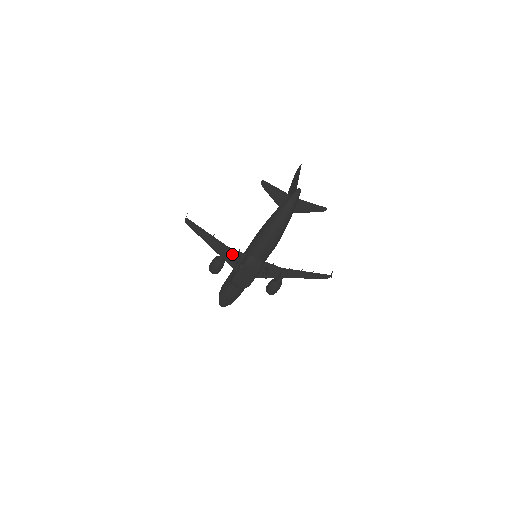
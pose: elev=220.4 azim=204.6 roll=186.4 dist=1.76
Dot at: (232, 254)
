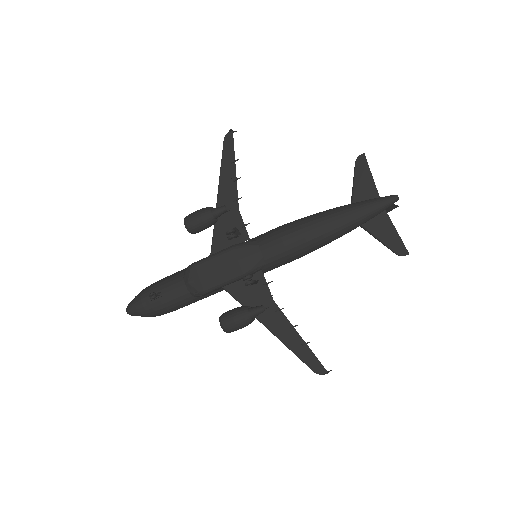
Dot at: (232, 224)
